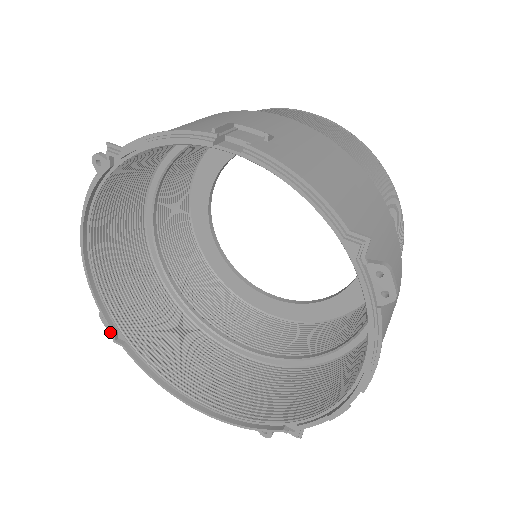
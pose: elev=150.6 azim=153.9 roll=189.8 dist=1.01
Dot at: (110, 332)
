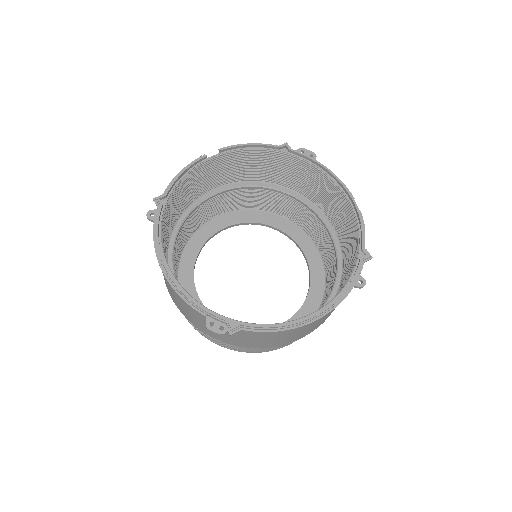
Dot at: (224, 333)
